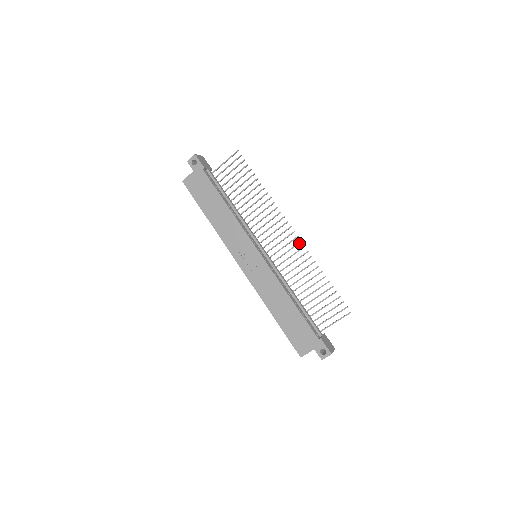
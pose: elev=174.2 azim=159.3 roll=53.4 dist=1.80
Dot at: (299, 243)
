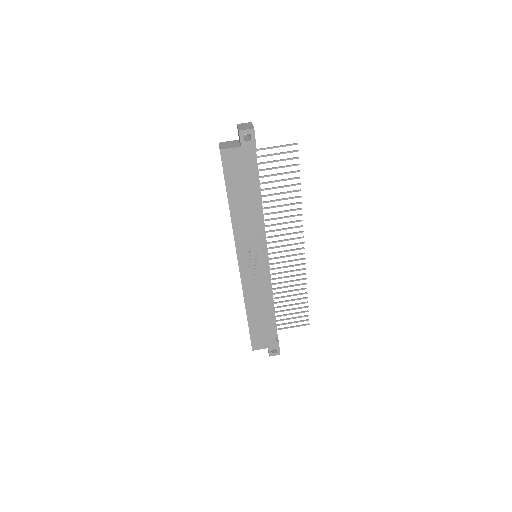
Dot at: (302, 259)
